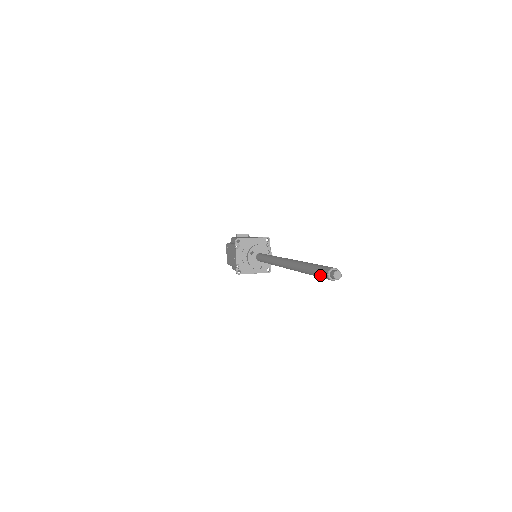
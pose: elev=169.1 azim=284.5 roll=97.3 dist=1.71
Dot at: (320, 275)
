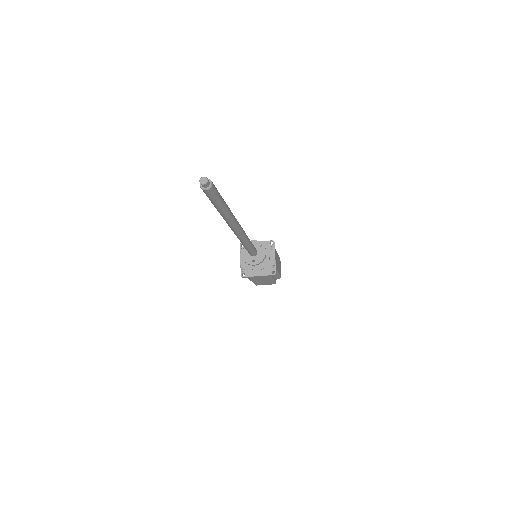
Dot at: occluded
